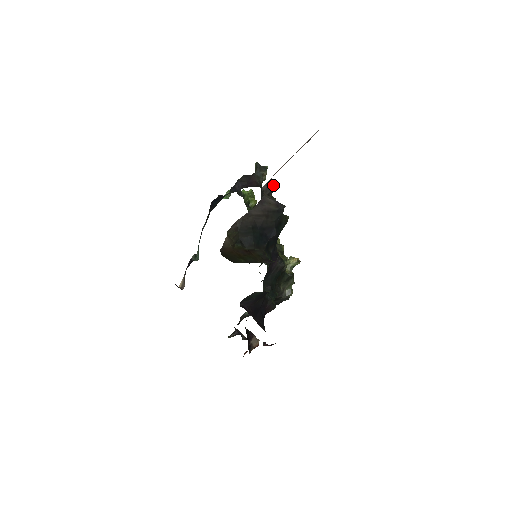
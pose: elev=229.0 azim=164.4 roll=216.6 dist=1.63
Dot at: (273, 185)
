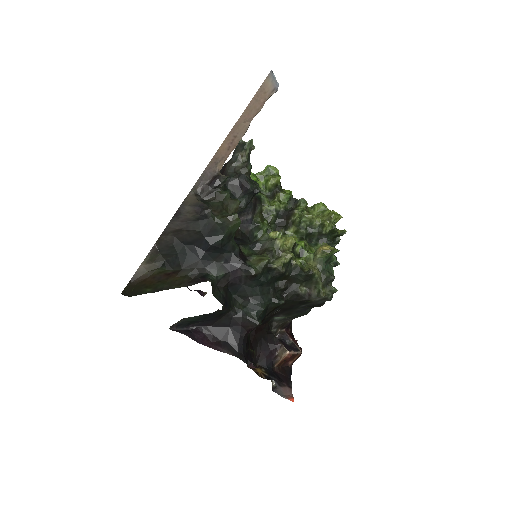
Dot at: (216, 179)
